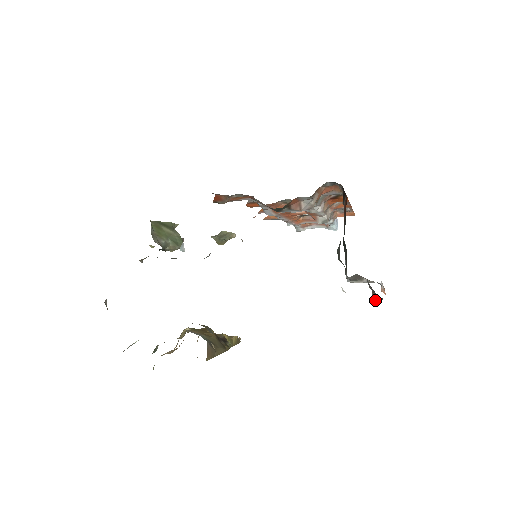
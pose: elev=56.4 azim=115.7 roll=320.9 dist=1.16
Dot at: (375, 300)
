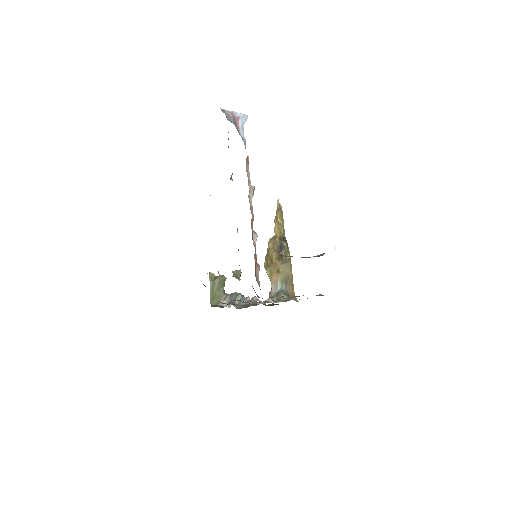
Dot at: occluded
